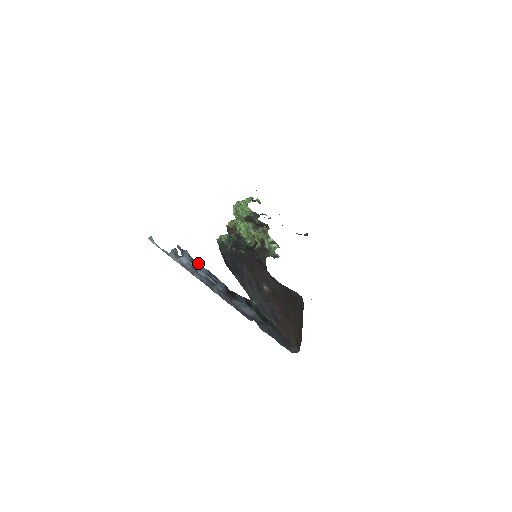
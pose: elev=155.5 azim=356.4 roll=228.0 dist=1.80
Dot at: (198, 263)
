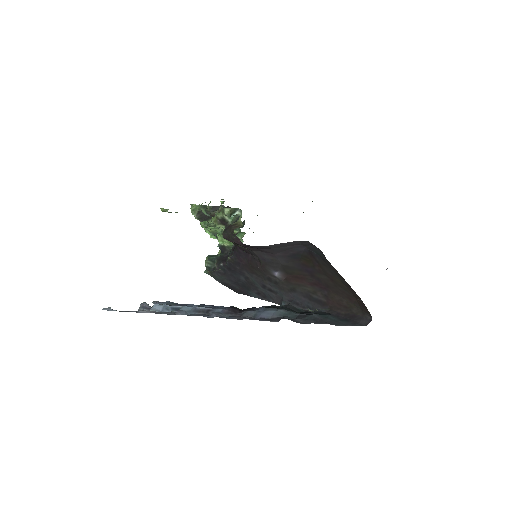
Dot at: (186, 304)
